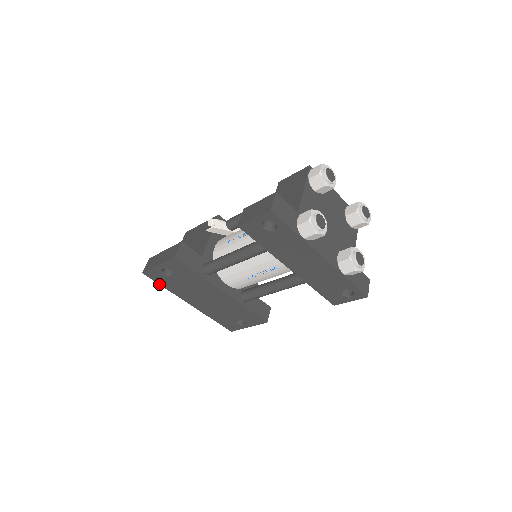
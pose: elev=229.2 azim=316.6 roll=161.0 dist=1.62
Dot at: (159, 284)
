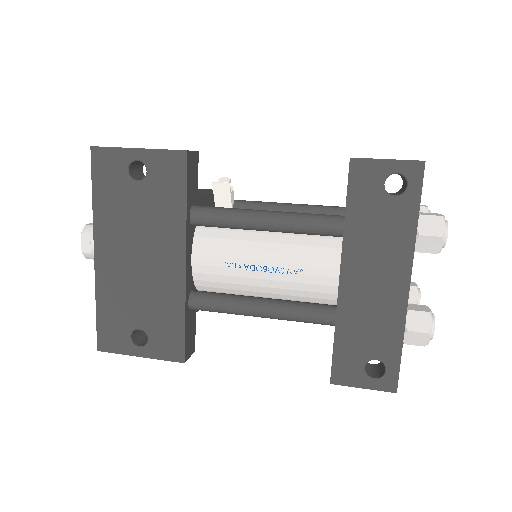
Dot at: (92, 184)
